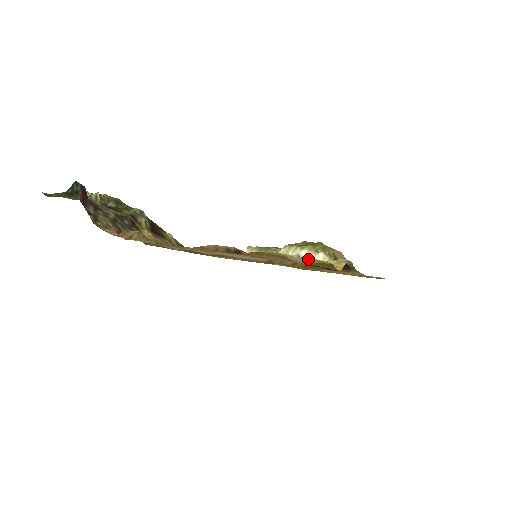
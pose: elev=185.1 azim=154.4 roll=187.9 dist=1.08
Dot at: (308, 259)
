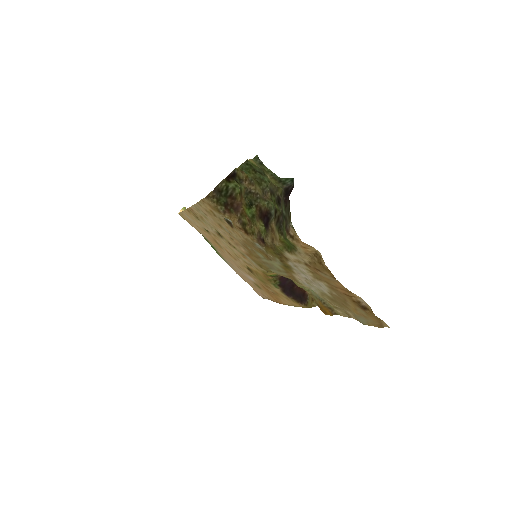
Dot at: (353, 316)
